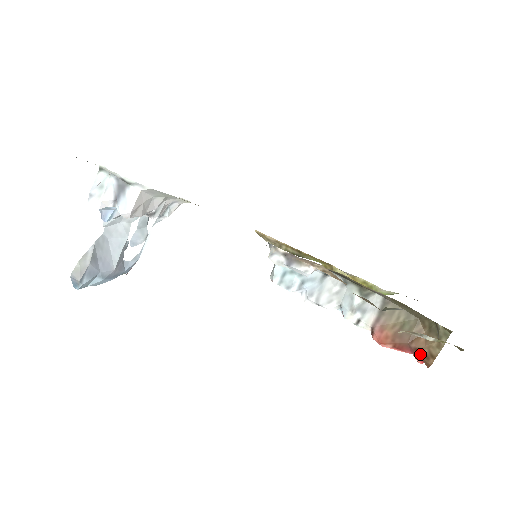
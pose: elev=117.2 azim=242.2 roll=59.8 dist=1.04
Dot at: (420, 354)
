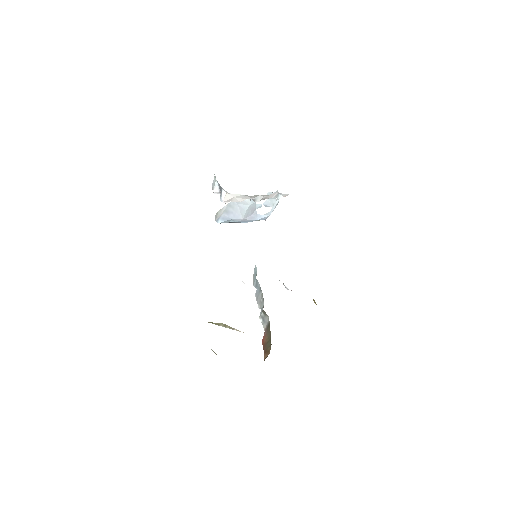
Dot at: occluded
